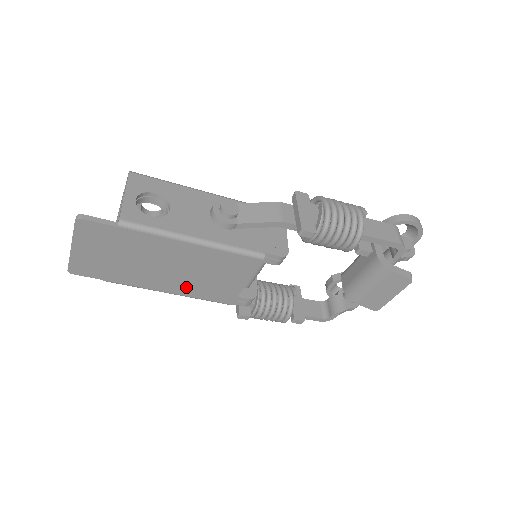
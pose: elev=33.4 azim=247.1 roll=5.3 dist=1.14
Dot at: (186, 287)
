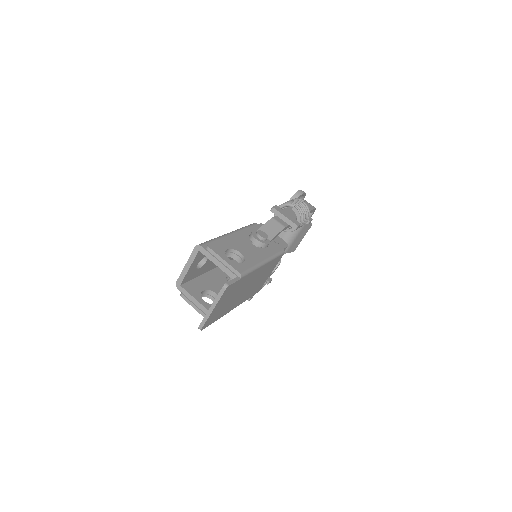
Dot at: (246, 296)
